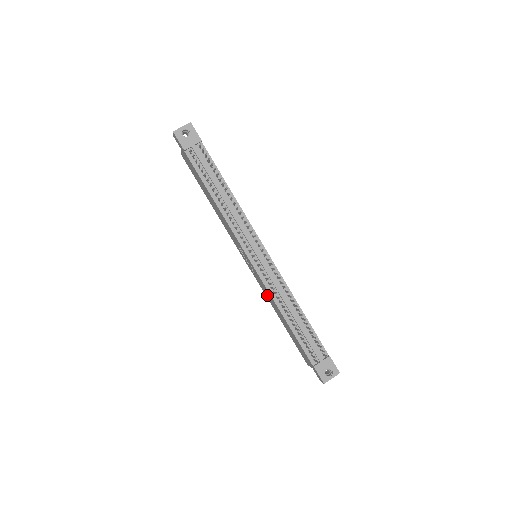
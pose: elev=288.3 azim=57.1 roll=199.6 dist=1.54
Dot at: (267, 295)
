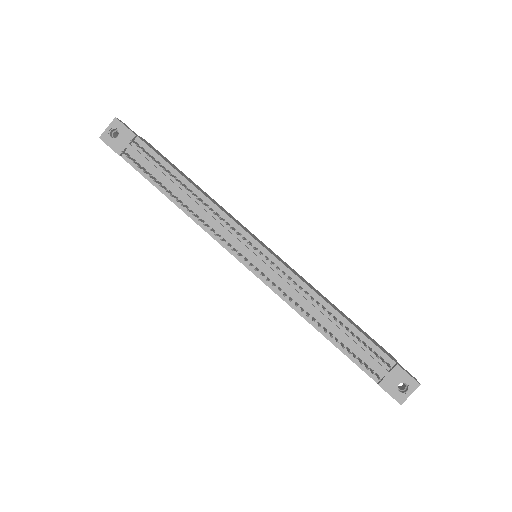
Dot at: occluded
